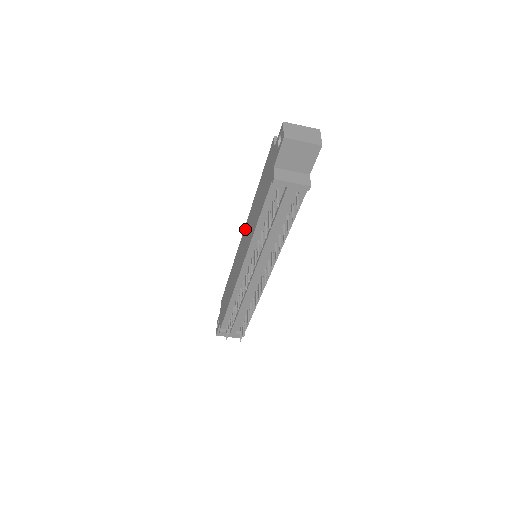
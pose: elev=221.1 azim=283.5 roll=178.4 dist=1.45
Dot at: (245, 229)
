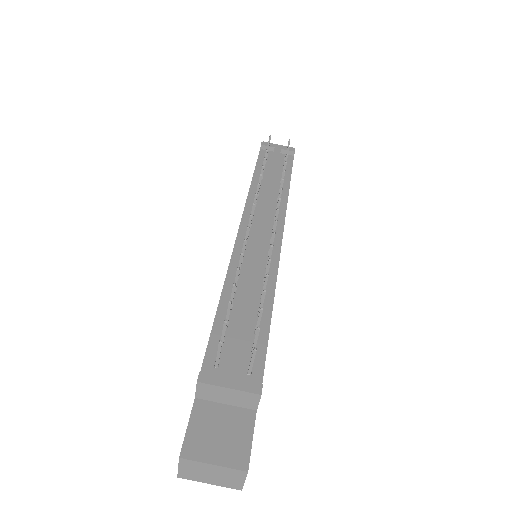
Dot at: occluded
